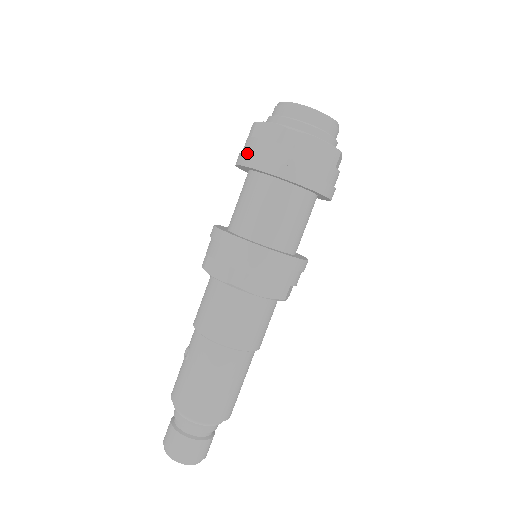
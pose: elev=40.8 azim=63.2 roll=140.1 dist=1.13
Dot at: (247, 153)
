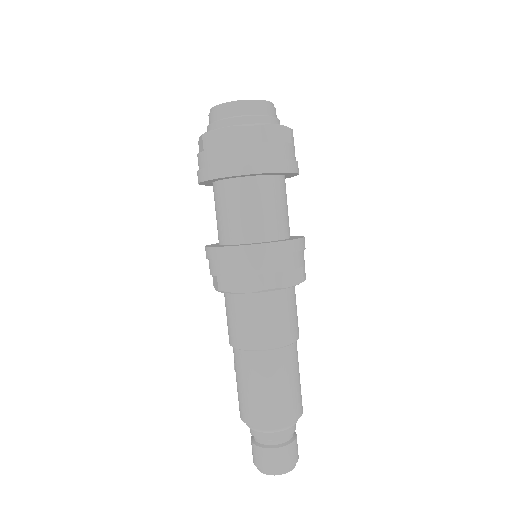
Dot at: occluded
